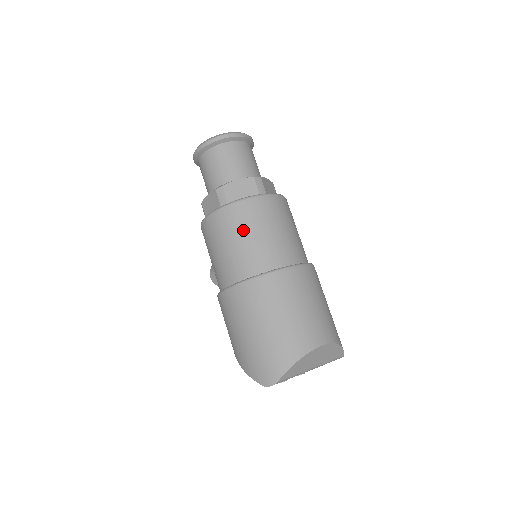
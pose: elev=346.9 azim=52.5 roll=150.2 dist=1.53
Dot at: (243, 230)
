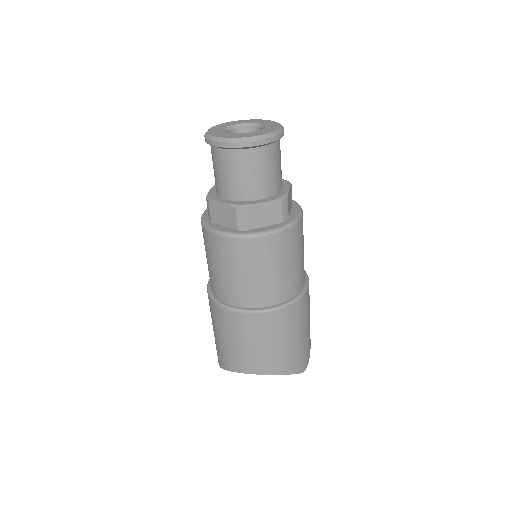
Dot at: (212, 258)
